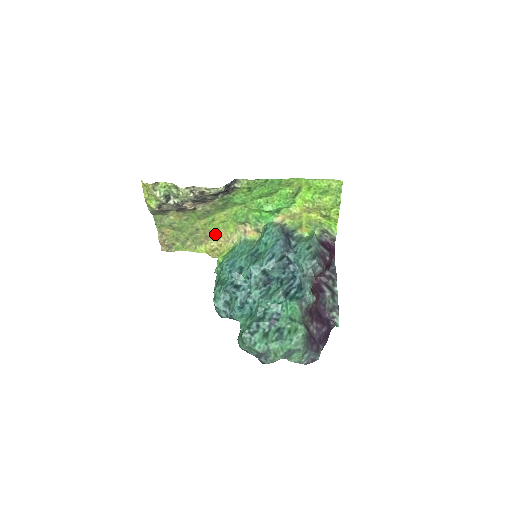
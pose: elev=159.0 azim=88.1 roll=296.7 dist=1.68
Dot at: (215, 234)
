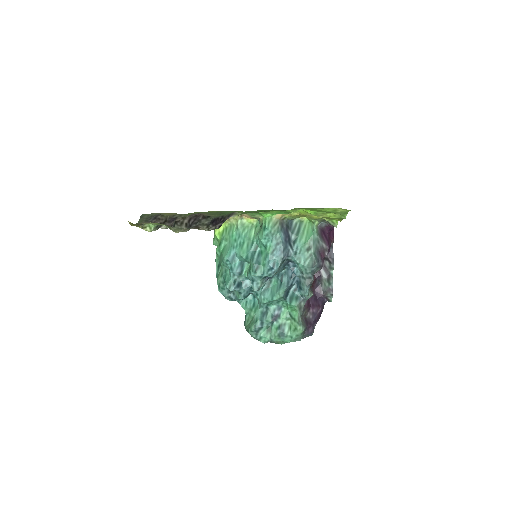
Dot at: occluded
